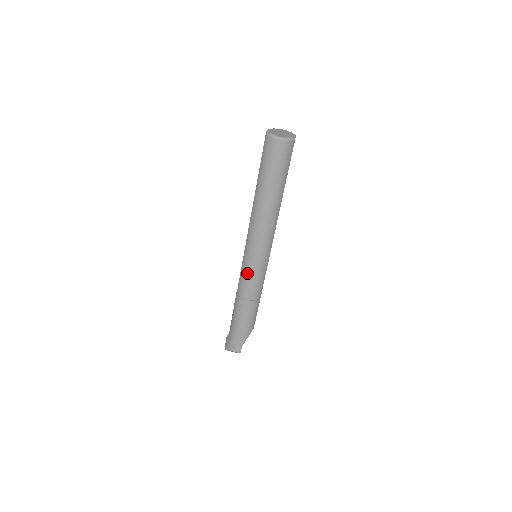
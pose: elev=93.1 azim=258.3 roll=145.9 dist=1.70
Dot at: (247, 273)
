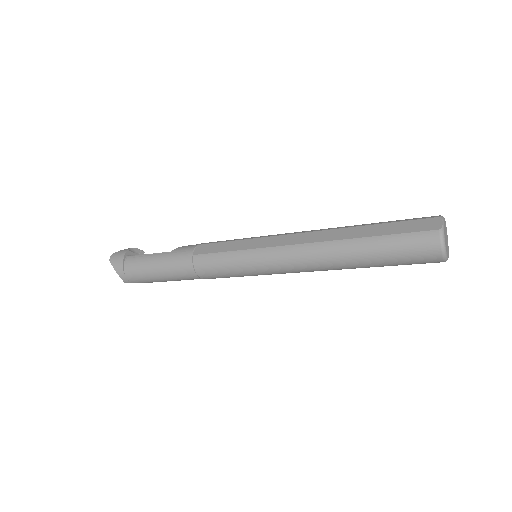
Dot at: (231, 265)
